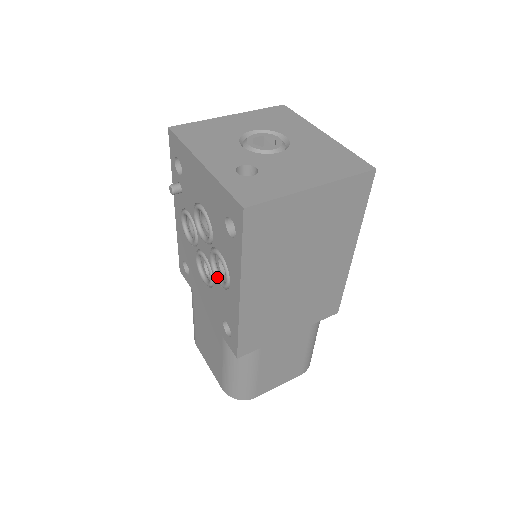
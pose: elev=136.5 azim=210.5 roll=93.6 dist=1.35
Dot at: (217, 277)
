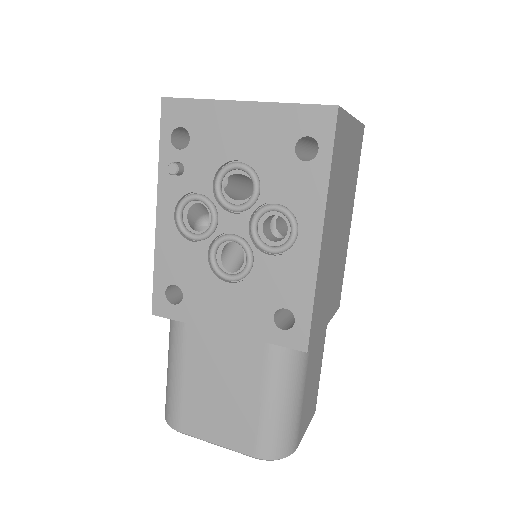
Dot at: (267, 246)
